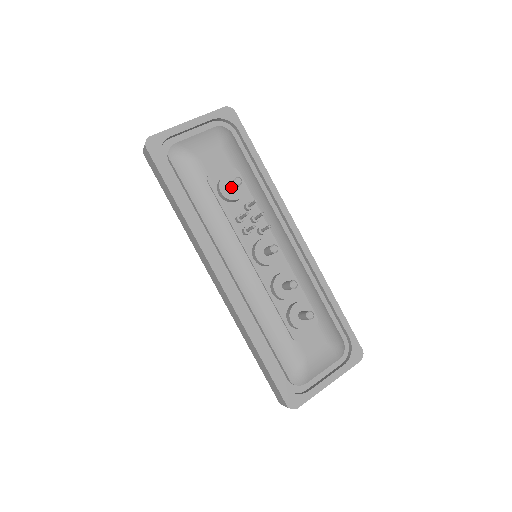
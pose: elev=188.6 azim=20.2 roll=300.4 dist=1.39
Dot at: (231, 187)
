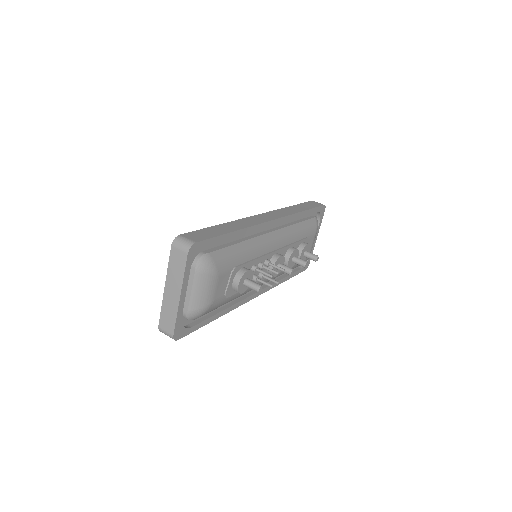
Dot at: (250, 288)
